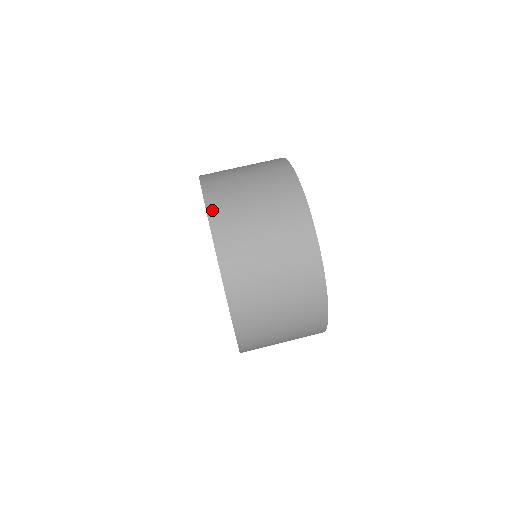
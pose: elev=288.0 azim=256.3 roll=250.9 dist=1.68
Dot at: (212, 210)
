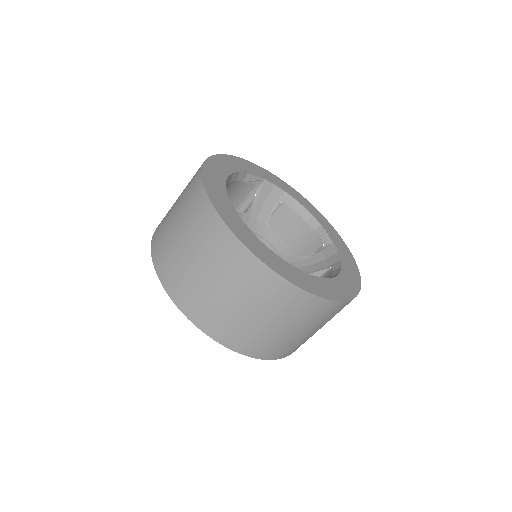
Dot at: (196, 320)
